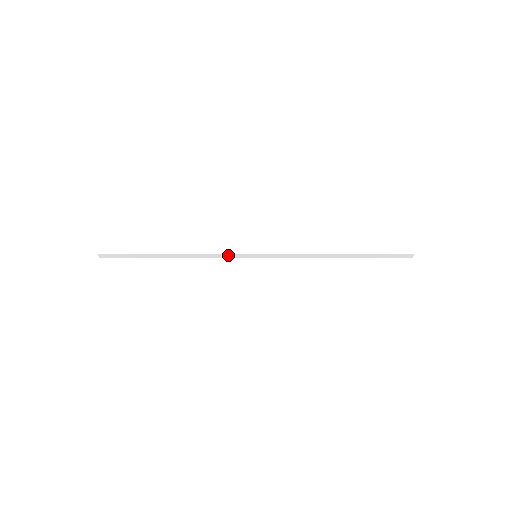
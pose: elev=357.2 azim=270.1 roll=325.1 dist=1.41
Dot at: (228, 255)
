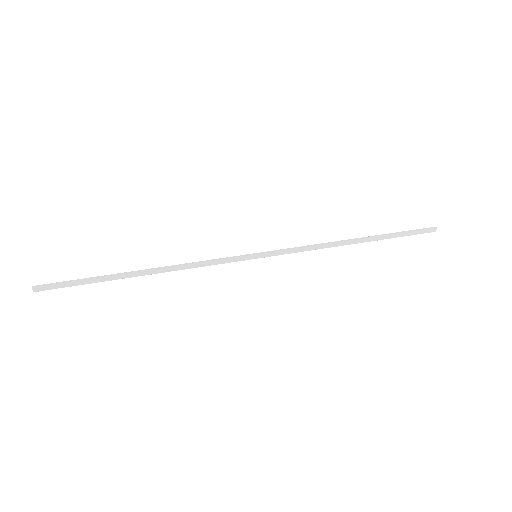
Dot at: (220, 260)
